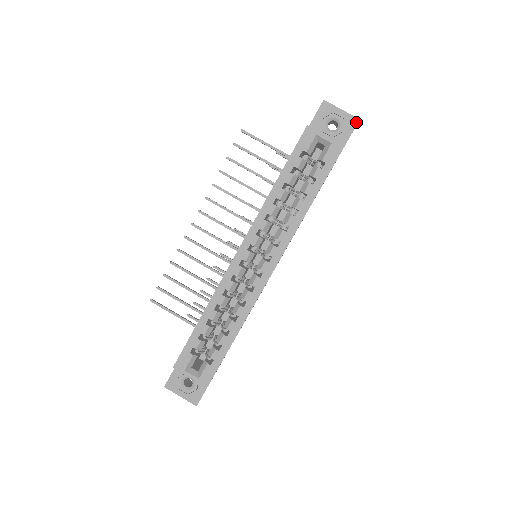
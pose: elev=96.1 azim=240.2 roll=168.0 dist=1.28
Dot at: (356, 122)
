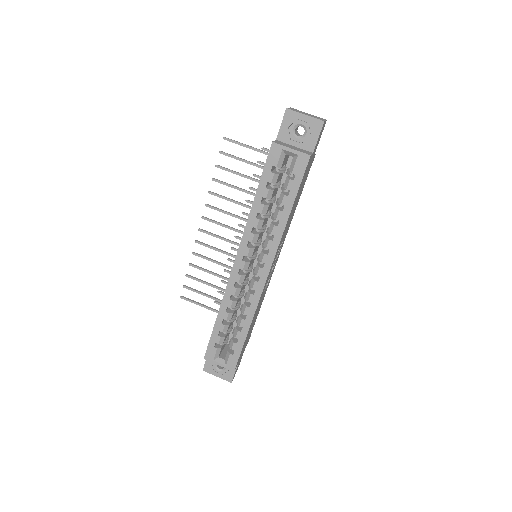
Dot at: (321, 125)
